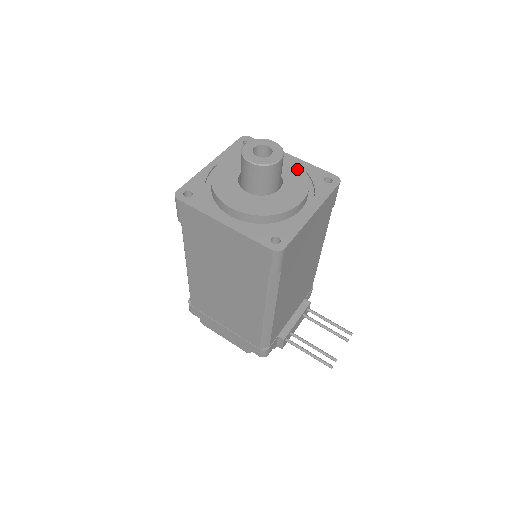
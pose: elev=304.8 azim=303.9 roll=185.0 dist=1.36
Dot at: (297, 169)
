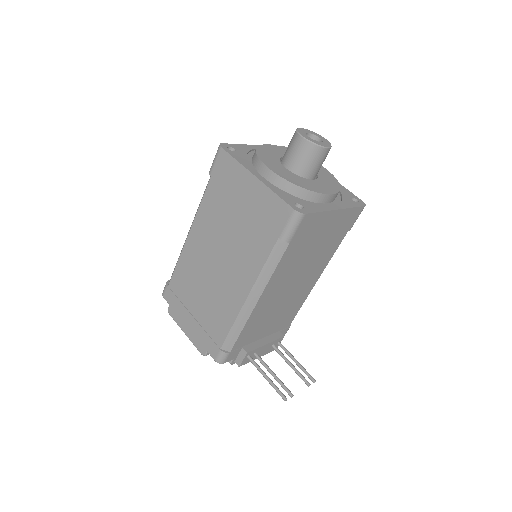
Dot at: (332, 178)
